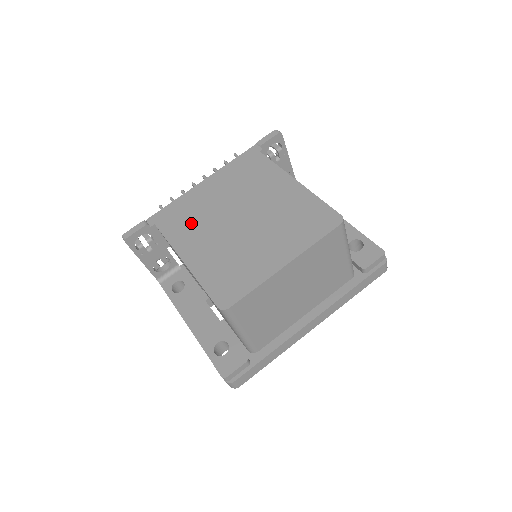
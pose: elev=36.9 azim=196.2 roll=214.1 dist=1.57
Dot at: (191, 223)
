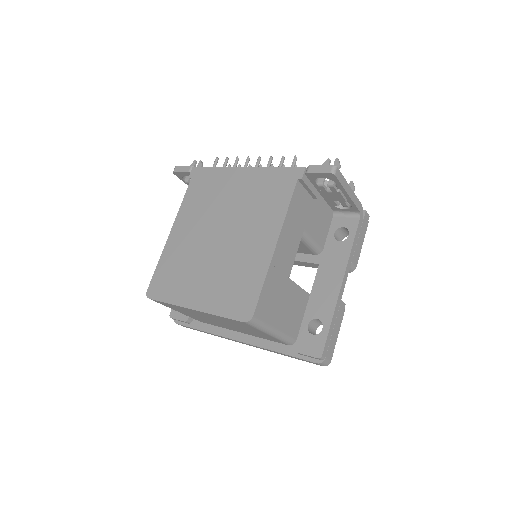
Dot at: (202, 203)
